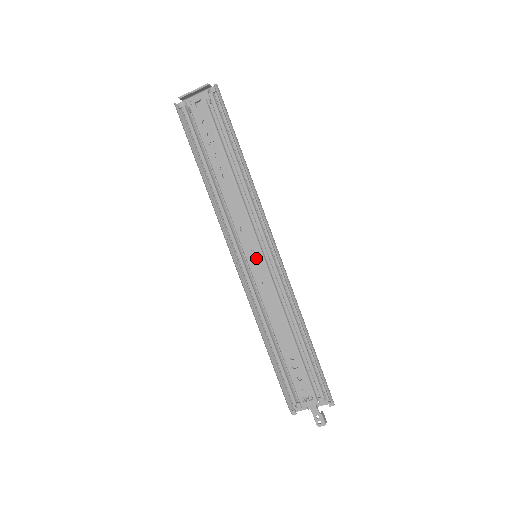
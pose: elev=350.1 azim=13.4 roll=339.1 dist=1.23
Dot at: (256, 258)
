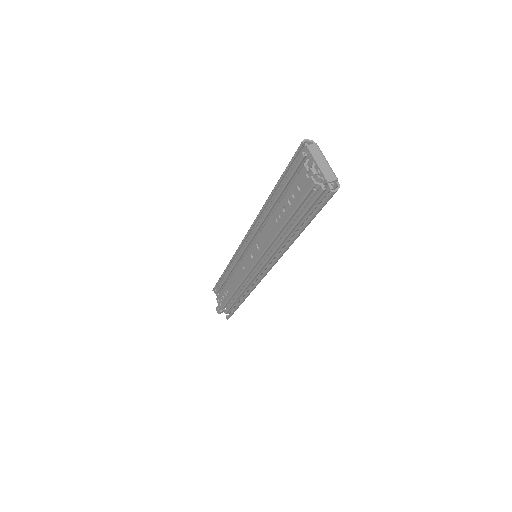
Dot at: (251, 259)
